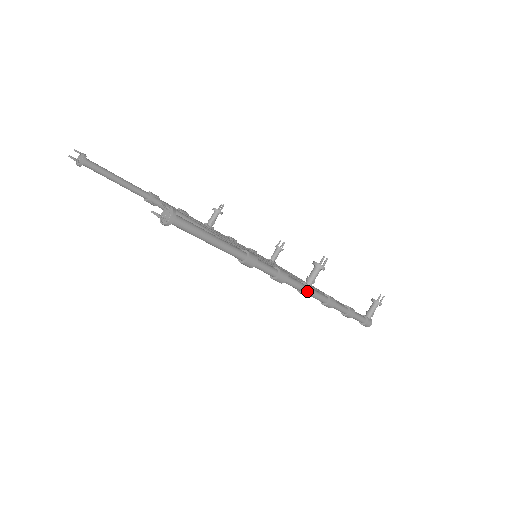
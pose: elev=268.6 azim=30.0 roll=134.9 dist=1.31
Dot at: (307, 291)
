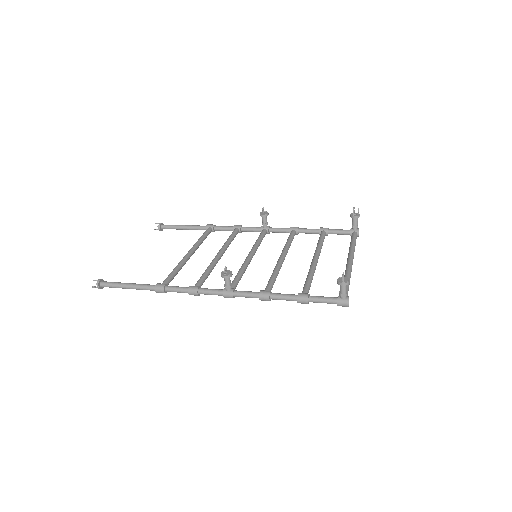
Dot at: (225, 296)
